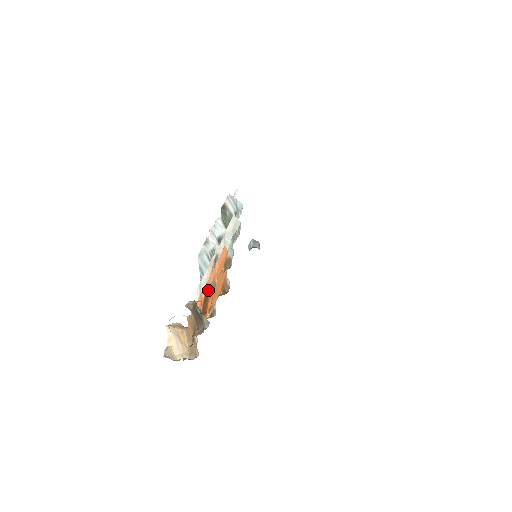
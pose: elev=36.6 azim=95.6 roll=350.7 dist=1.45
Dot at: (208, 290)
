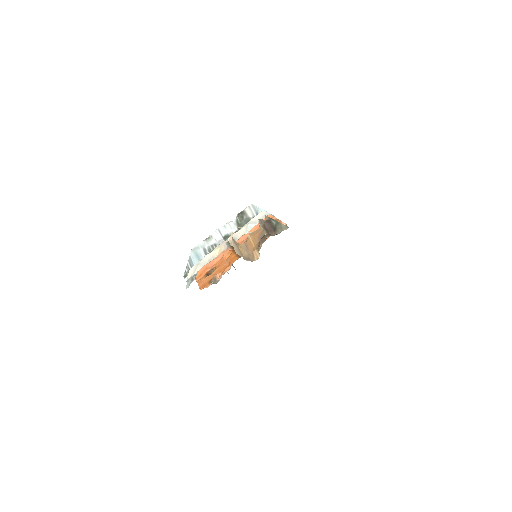
Dot at: occluded
